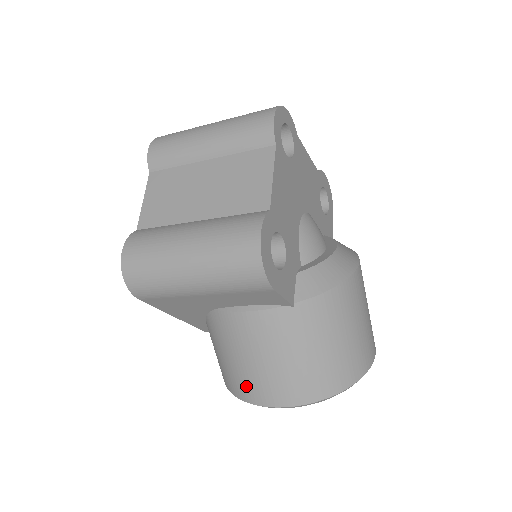
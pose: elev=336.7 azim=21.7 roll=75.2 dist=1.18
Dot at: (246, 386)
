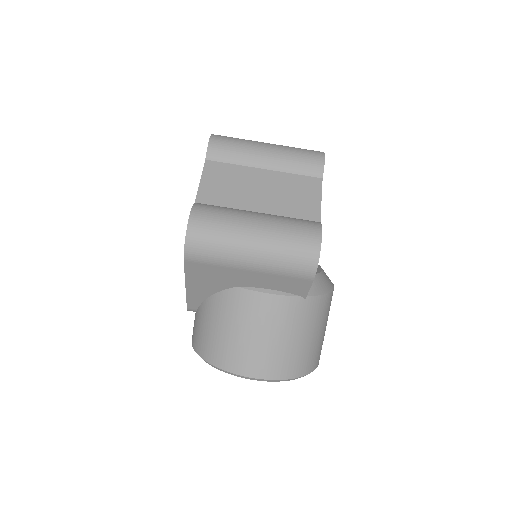
Dot at: (238, 357)
